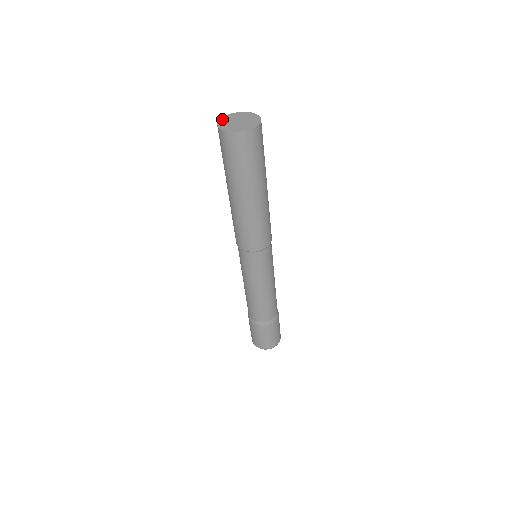
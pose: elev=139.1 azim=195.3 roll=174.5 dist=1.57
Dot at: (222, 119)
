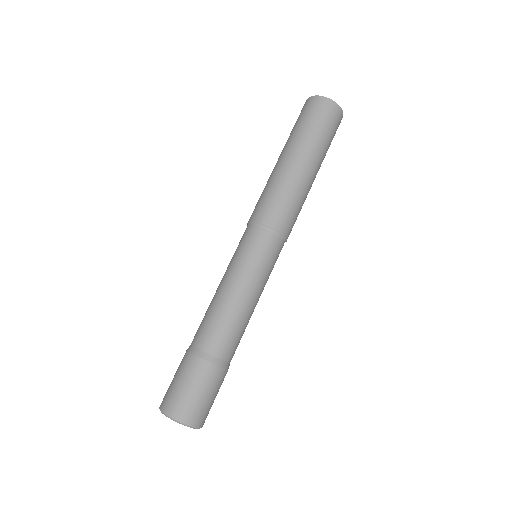
Dot at: occluded
